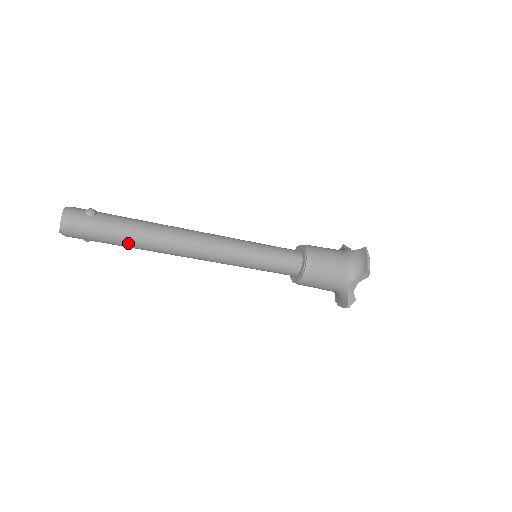
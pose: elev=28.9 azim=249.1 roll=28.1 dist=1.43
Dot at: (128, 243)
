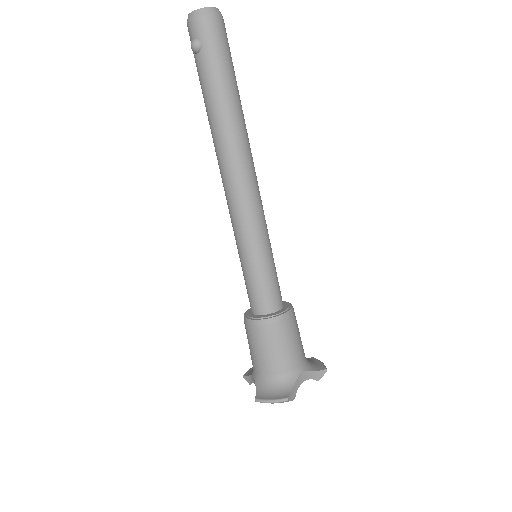
Dot at: (229, 92)
